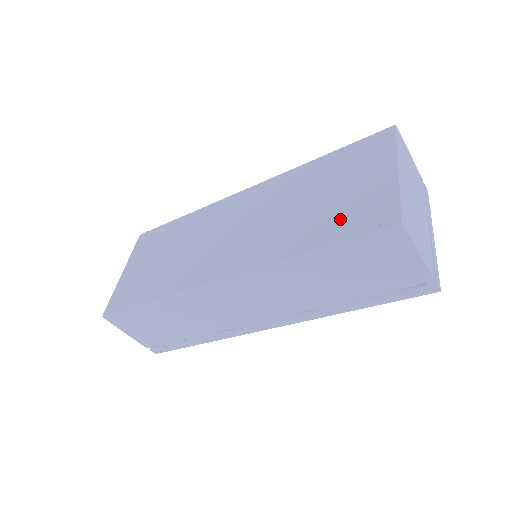
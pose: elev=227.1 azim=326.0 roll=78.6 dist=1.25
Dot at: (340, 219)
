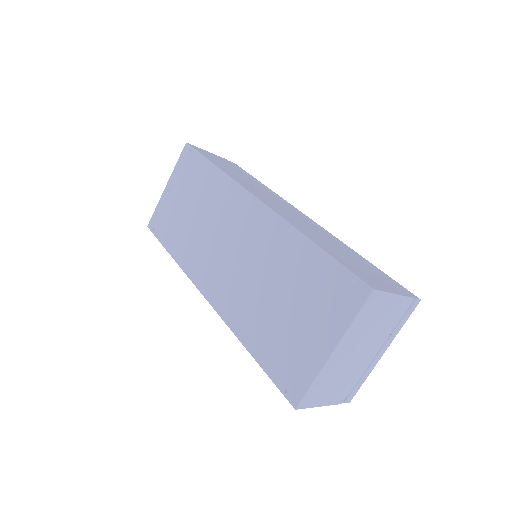
Dot at: (276, 348)
